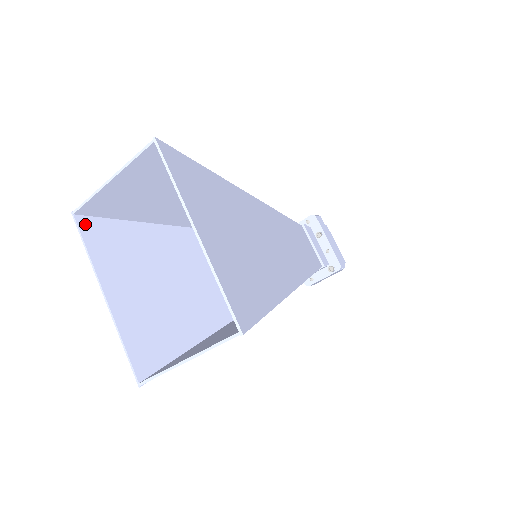
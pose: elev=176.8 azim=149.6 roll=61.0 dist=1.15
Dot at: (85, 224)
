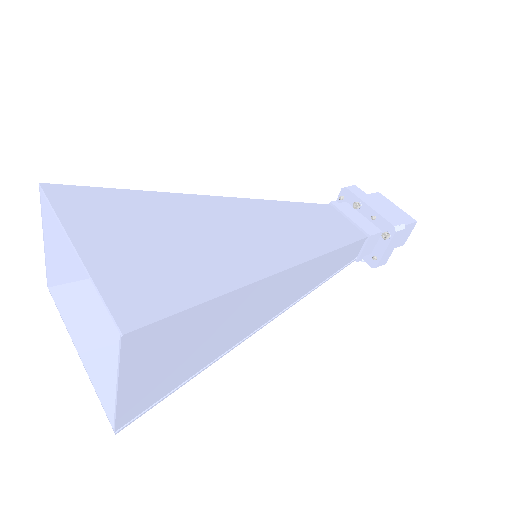
Dot at: (60, 292)
